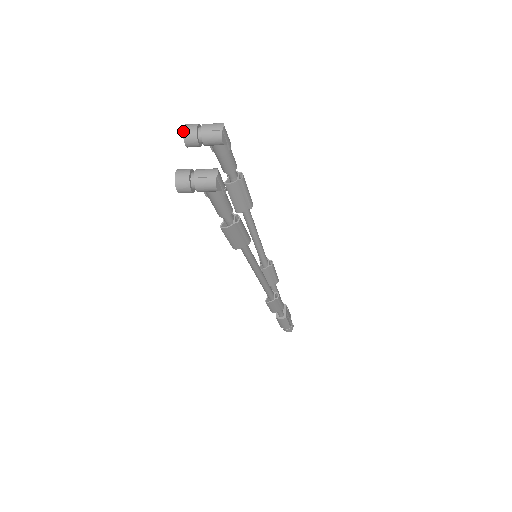
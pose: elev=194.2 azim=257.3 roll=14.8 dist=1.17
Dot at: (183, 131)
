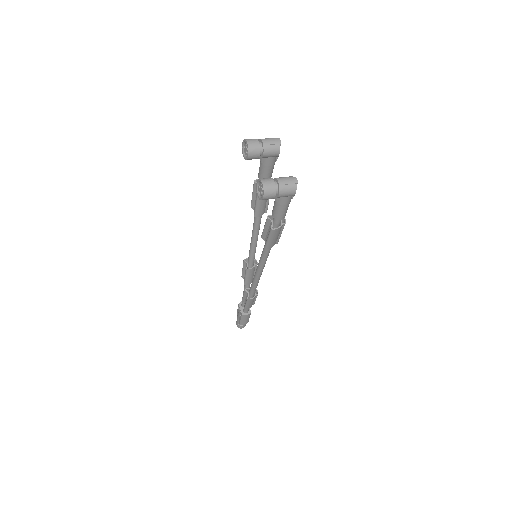
Dot at: (248, 145)
